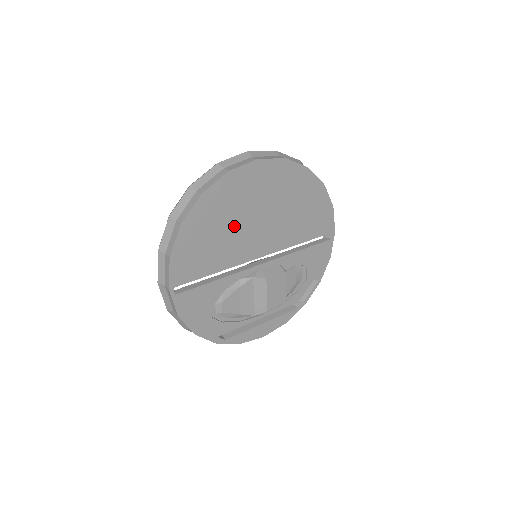
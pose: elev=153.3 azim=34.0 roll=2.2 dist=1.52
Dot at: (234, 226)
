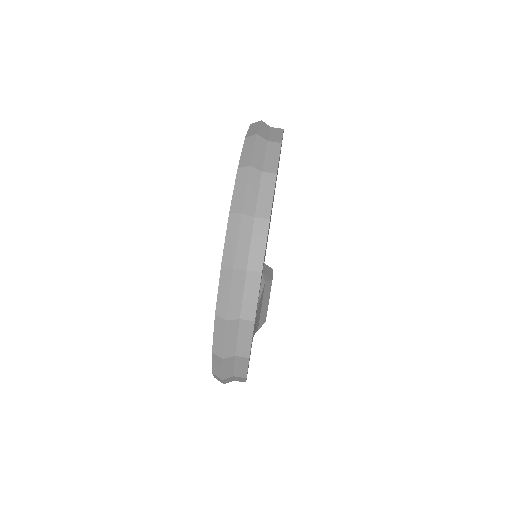
Dot at: (270, 218)
